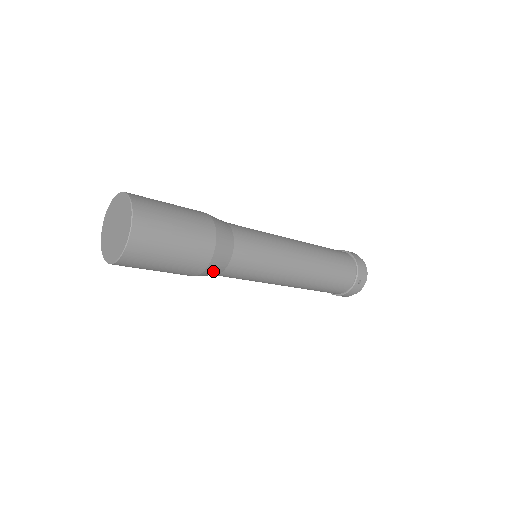
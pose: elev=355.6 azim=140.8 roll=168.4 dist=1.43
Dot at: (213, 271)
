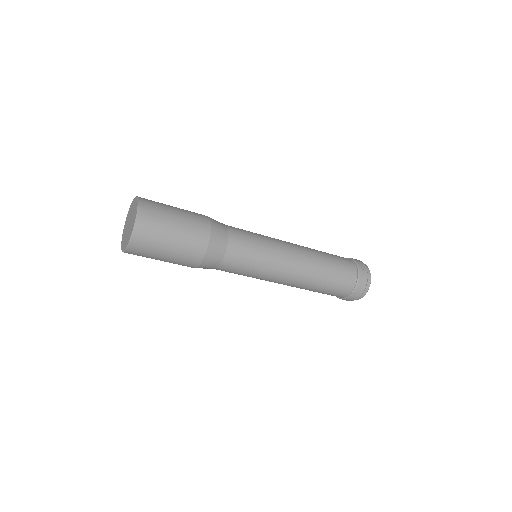
Dot at: (217, 246)
